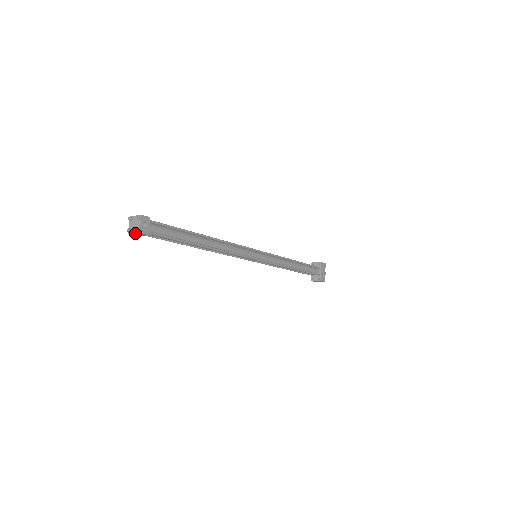
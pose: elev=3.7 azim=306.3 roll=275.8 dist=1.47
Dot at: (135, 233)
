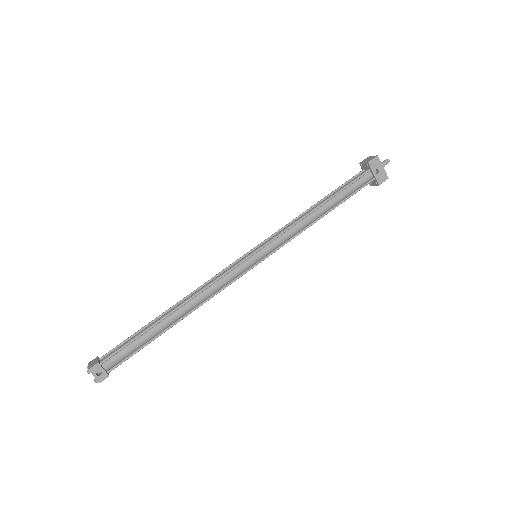
Dot at: (99, 380)
